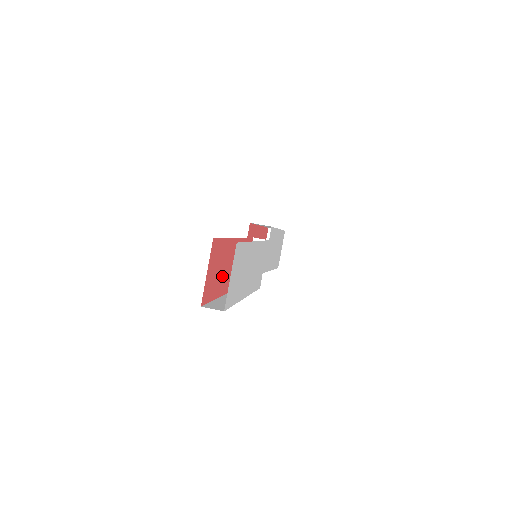
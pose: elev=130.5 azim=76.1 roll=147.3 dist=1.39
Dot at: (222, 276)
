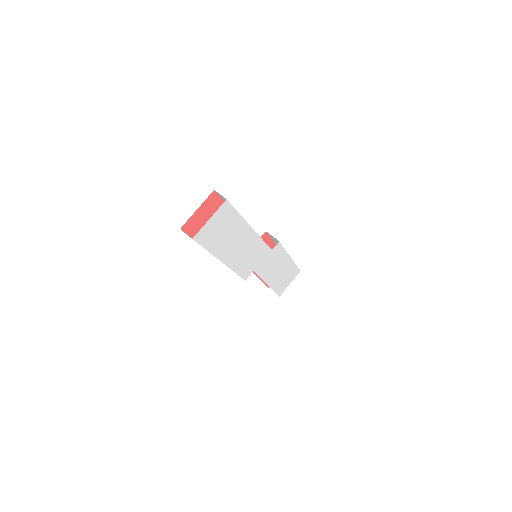
Dot at: occluded
